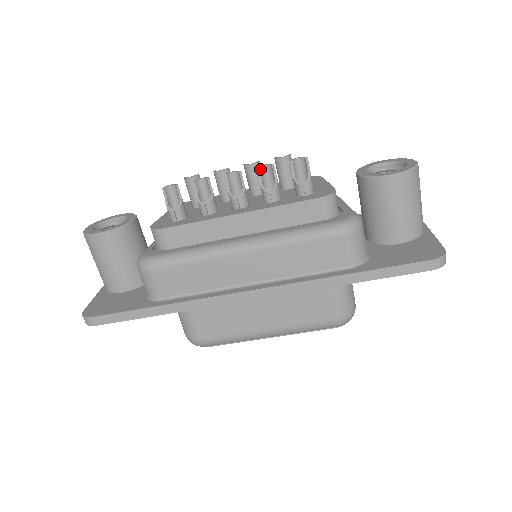
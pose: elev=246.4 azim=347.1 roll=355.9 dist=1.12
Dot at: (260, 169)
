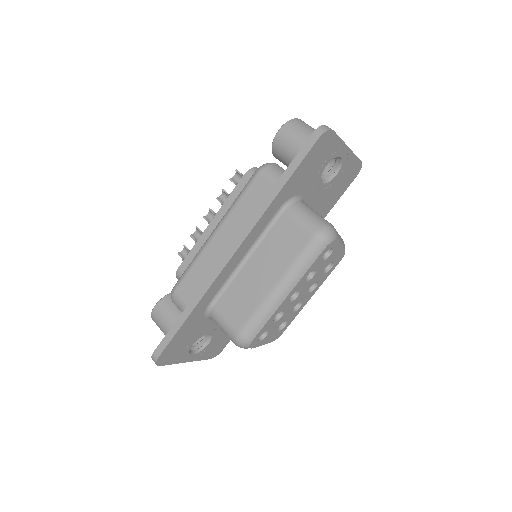
Dot at: (218, 198)
